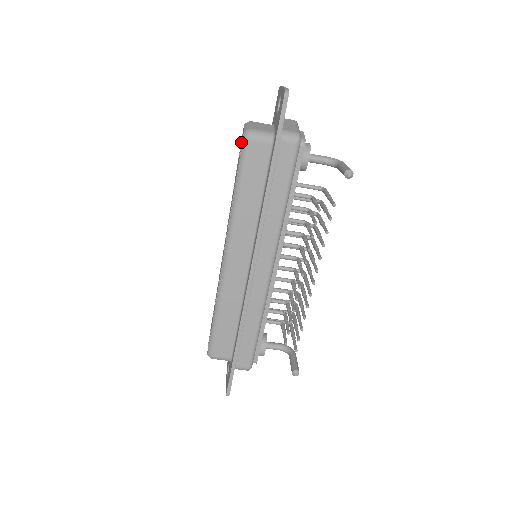
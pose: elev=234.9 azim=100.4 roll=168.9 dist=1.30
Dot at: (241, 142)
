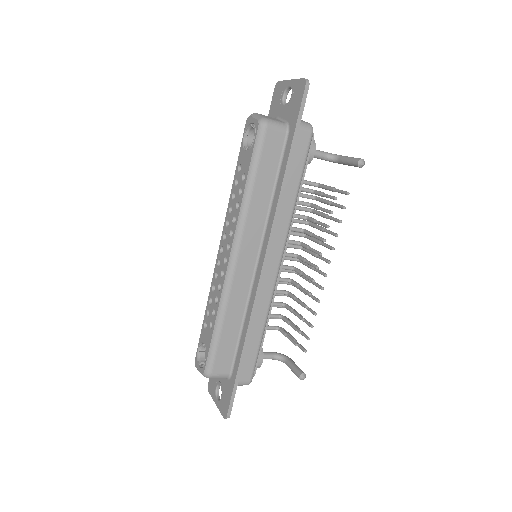
Dot at: (245, 134)
